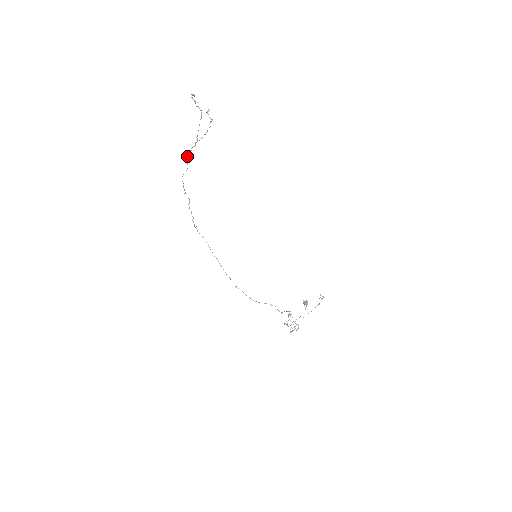
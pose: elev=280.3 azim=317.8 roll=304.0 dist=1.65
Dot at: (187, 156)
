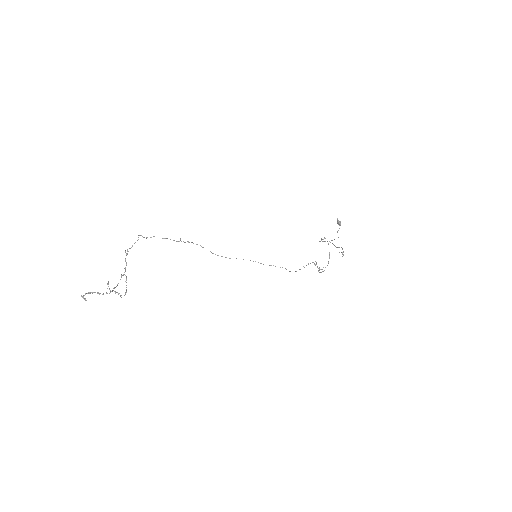
Dot at: occluded
